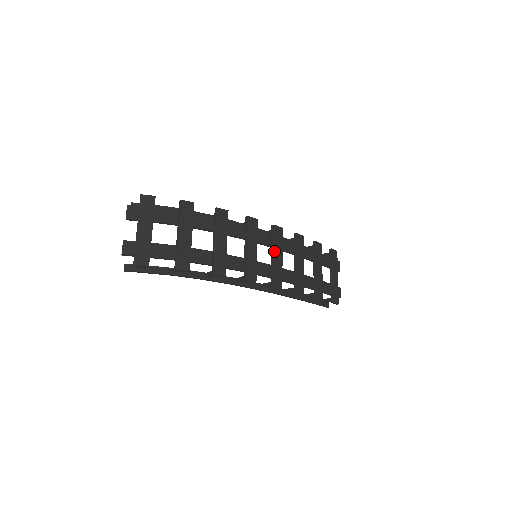
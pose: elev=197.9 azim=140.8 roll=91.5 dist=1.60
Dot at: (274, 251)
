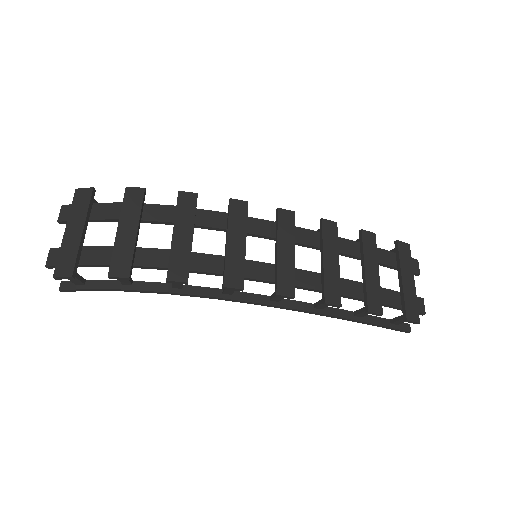
Dot at: (278, 244)
